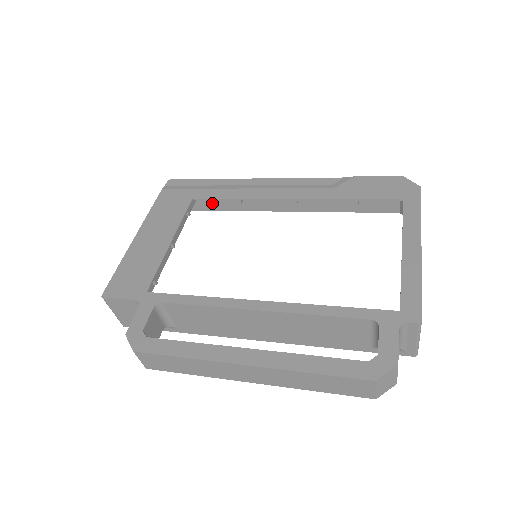
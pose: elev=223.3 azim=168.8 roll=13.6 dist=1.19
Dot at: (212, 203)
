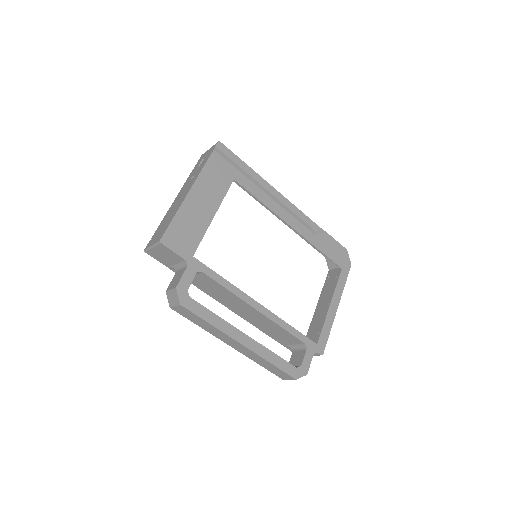
Dot at: occluded
